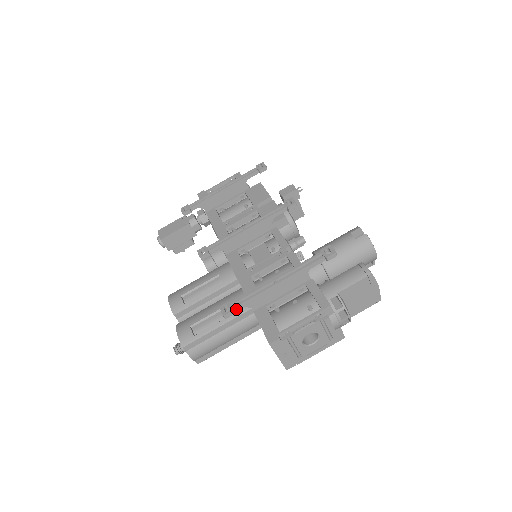
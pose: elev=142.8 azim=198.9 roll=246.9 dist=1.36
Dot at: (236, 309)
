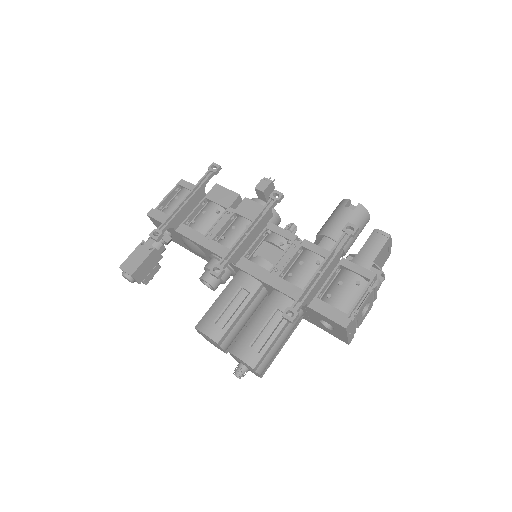
Dot at: (298, 311)
